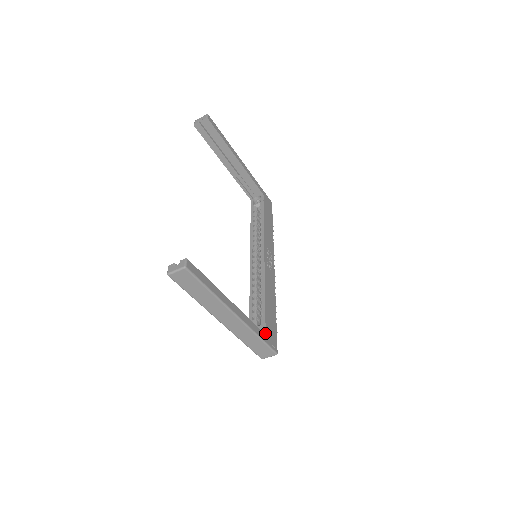
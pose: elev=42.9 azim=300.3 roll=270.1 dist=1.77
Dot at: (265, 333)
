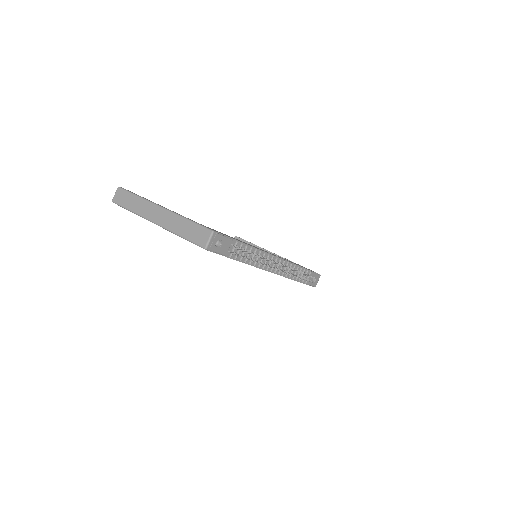
Dot at: occluded
